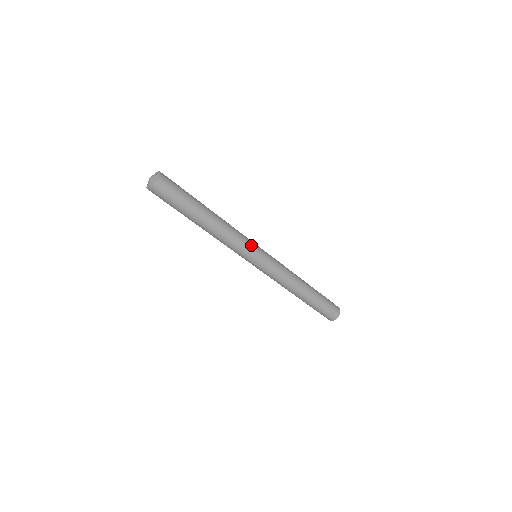
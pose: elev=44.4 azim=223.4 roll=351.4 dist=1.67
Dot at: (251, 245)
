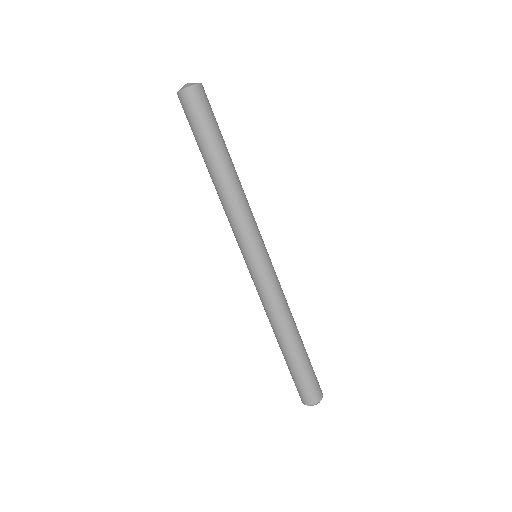
Dot at: (259, 232)
